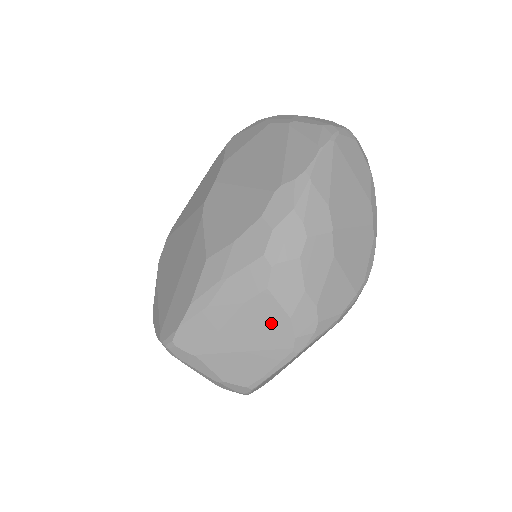
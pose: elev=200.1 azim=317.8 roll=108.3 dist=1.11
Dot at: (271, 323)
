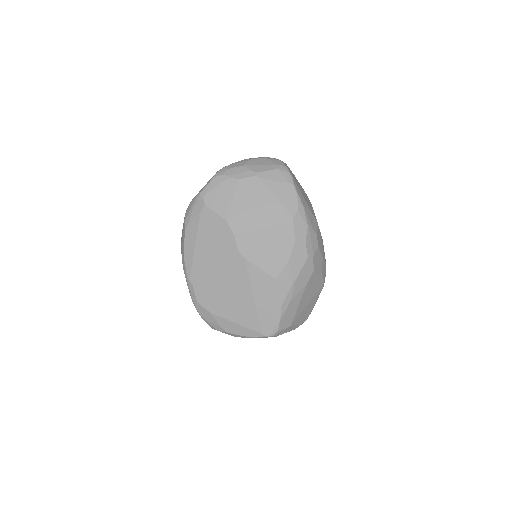
Dot at: (316, 283)
